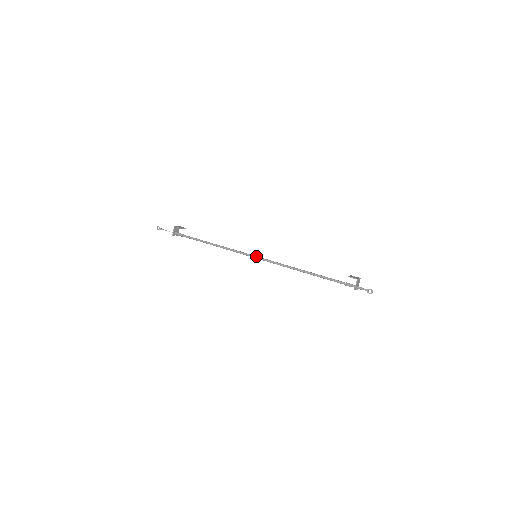
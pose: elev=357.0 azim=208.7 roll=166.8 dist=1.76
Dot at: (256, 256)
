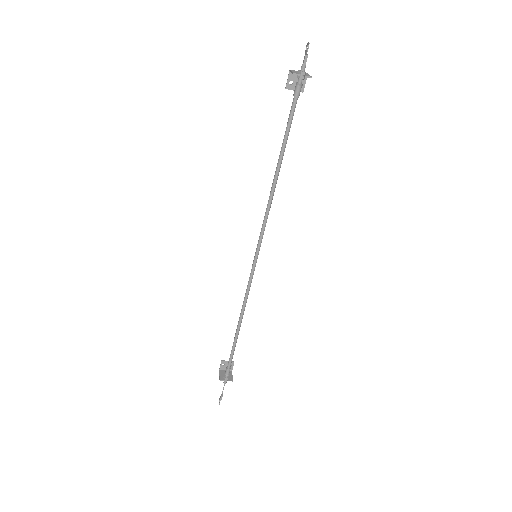
Dot at: (255, 255)
